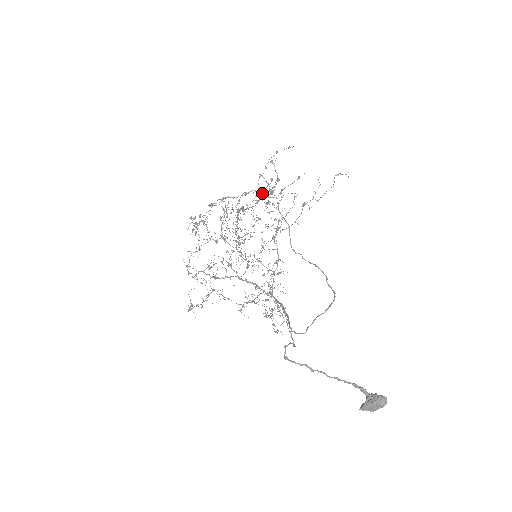
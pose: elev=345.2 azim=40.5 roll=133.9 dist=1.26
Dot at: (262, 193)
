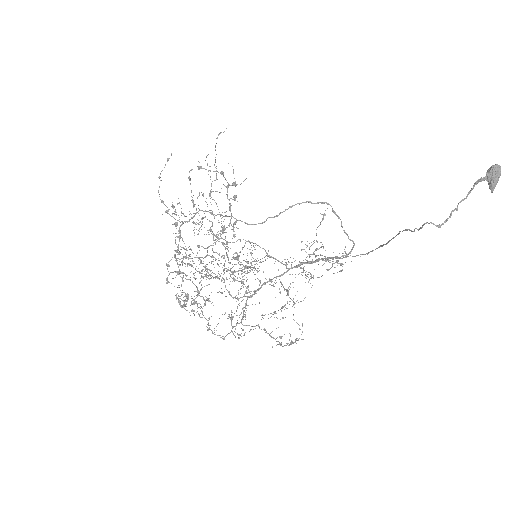
Dot at: (227, 195)
